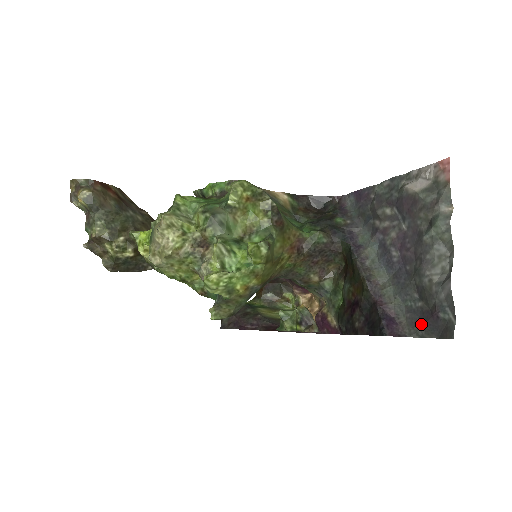
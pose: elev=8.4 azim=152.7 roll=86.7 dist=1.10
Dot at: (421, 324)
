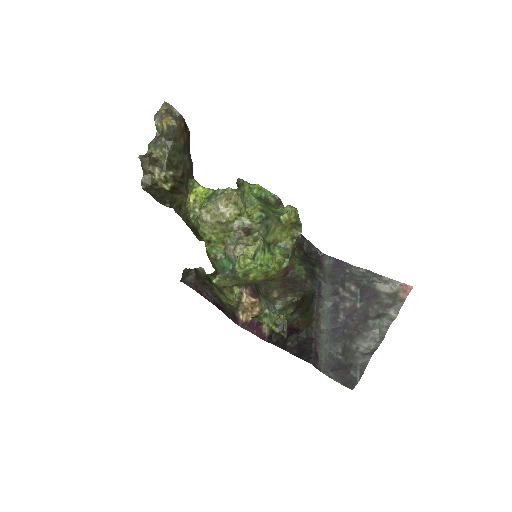
Dot at: (335, 369)
